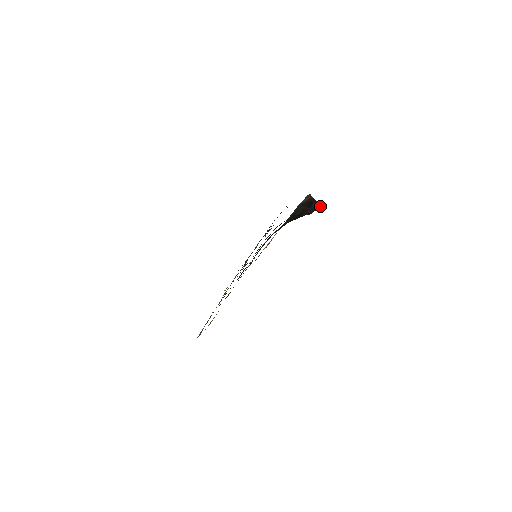
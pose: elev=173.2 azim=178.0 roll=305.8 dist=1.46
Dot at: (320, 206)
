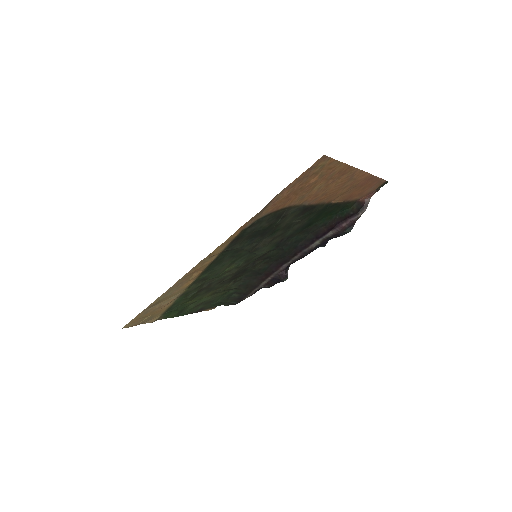
Dot at: (353, 225)
